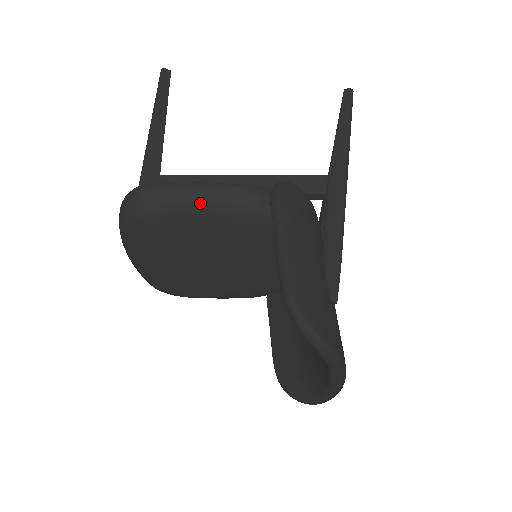
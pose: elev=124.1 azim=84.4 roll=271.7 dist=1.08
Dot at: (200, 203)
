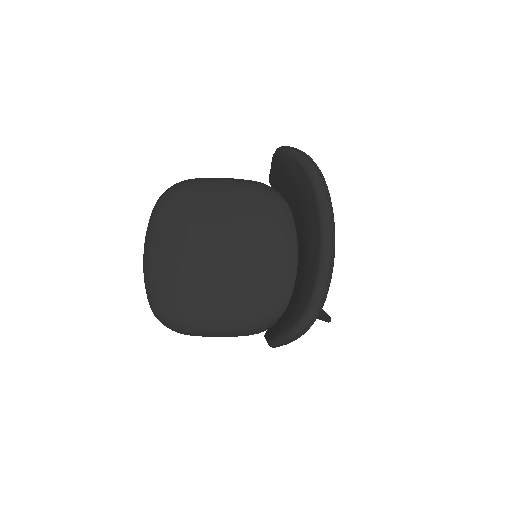
Dot at: (218, 180)
